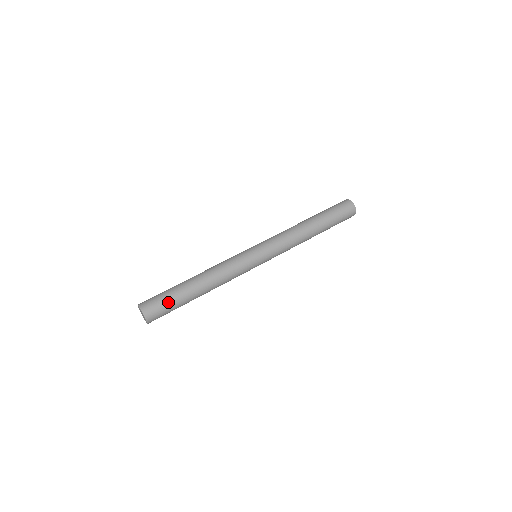
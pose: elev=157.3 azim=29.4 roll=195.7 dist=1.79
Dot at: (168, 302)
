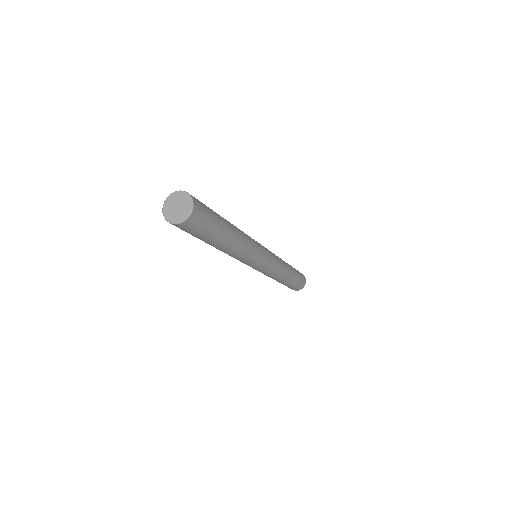
Dot at: (210, 209)
